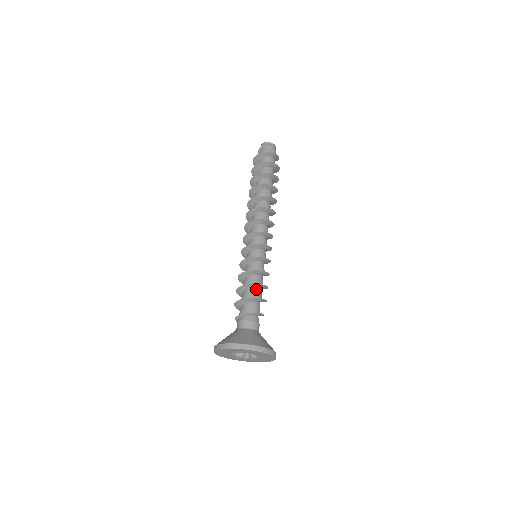
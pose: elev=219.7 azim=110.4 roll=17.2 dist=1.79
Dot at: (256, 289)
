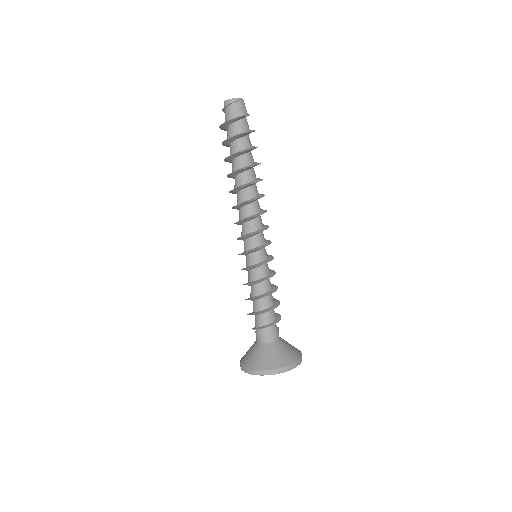
Dot at: (262, 299)
